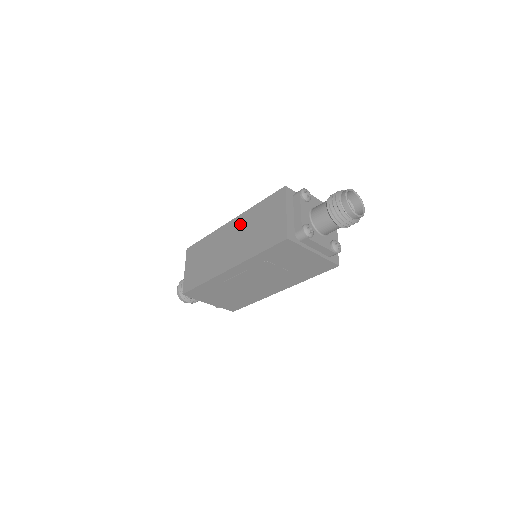
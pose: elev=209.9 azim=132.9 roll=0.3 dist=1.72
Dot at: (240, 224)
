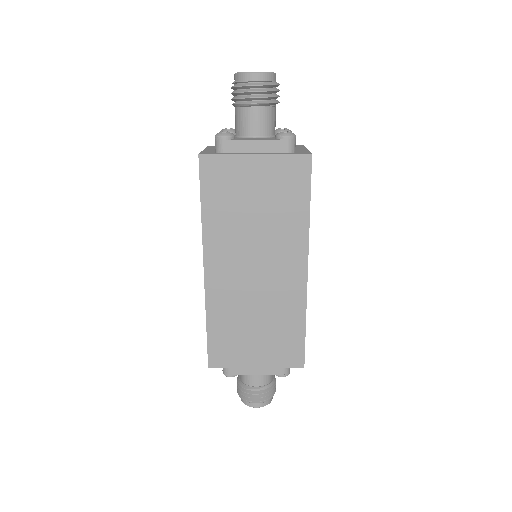
Dot at: occluded
